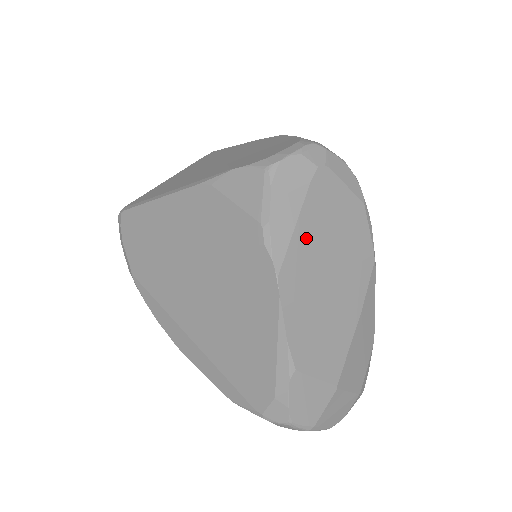
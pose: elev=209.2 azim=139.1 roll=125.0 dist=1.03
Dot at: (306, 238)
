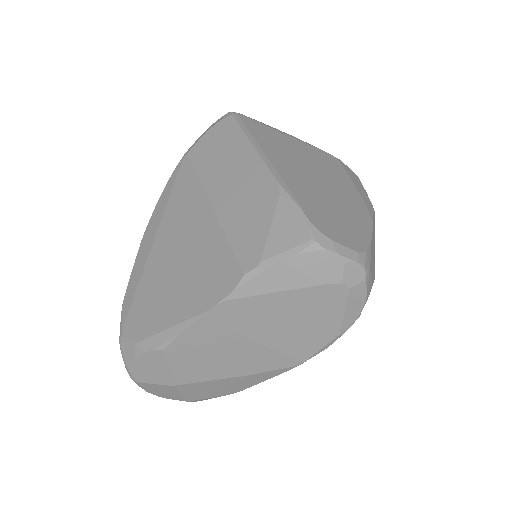
Dot at: (273, 305)
